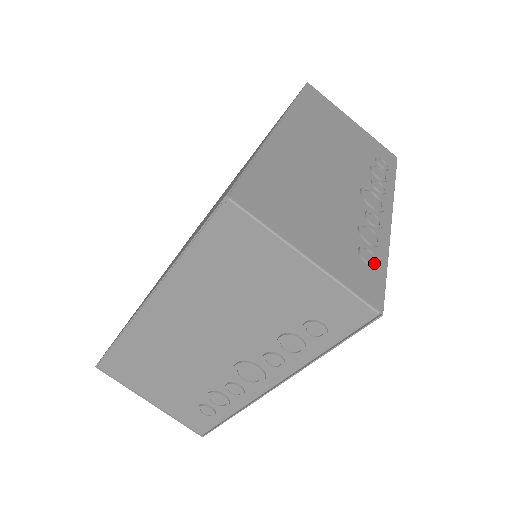
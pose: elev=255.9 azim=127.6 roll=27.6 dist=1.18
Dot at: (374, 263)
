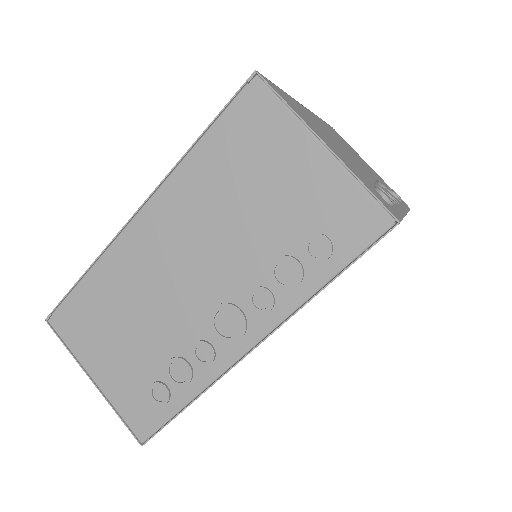
Dot at: (390, 201)
